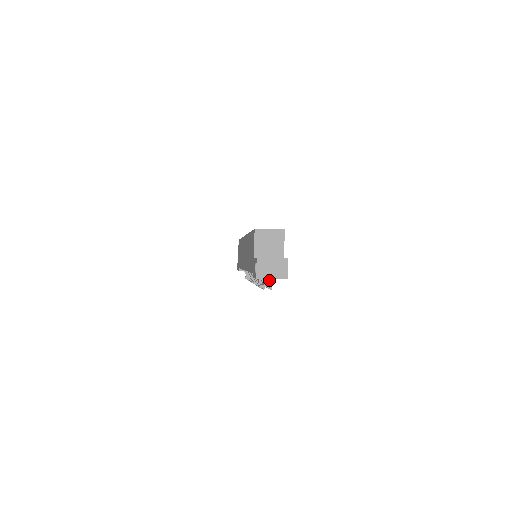
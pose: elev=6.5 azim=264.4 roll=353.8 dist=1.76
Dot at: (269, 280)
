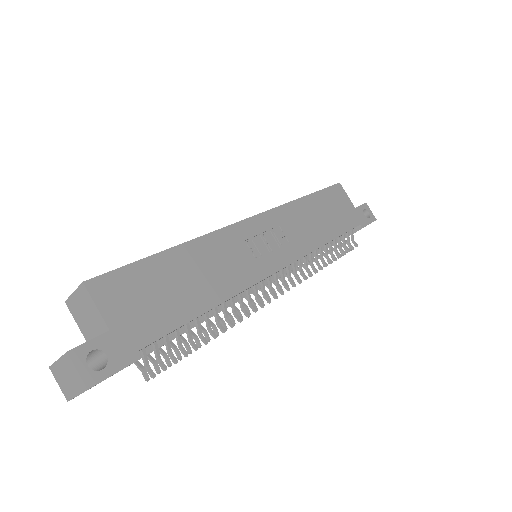
Dot at: (155, 356)
